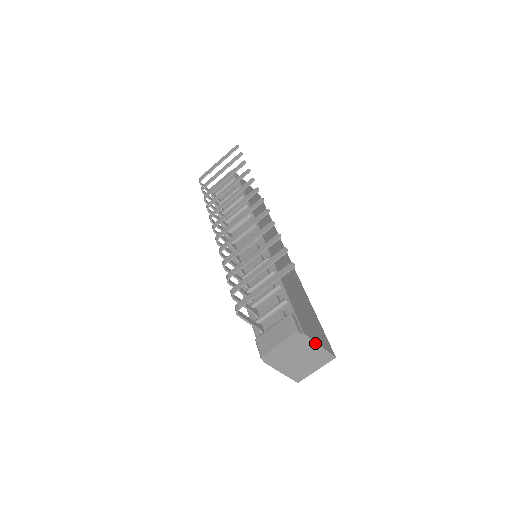
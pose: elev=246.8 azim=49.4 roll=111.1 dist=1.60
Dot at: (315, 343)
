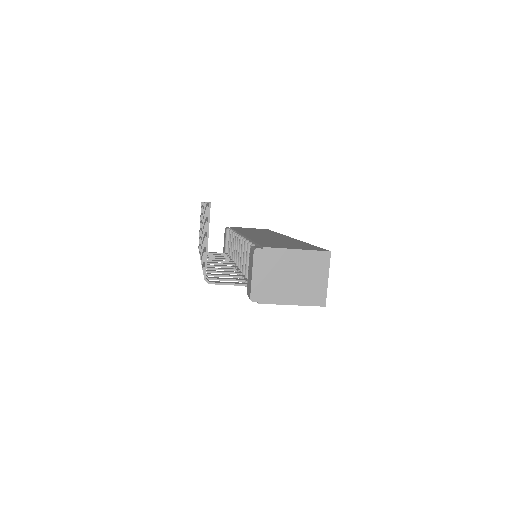
Dot at: (288, 250)
